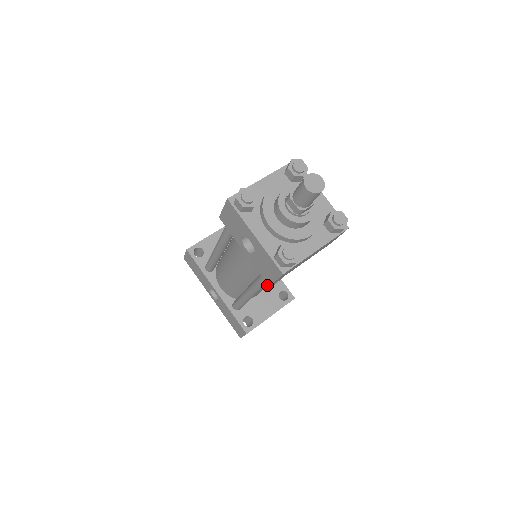
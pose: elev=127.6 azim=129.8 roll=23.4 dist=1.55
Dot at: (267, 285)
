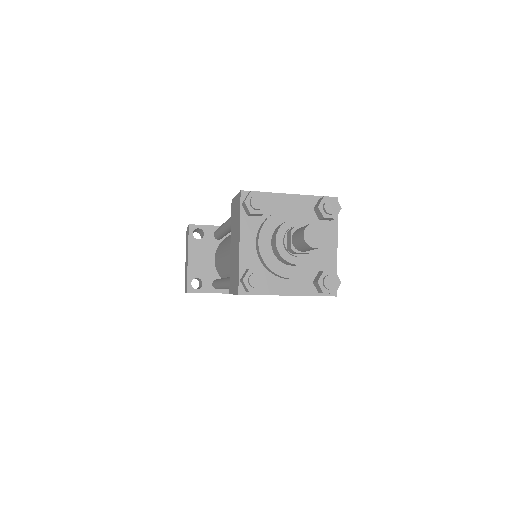
Dot at: occluded
